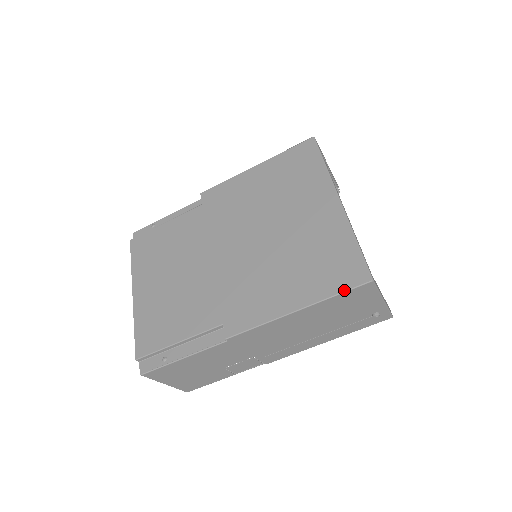
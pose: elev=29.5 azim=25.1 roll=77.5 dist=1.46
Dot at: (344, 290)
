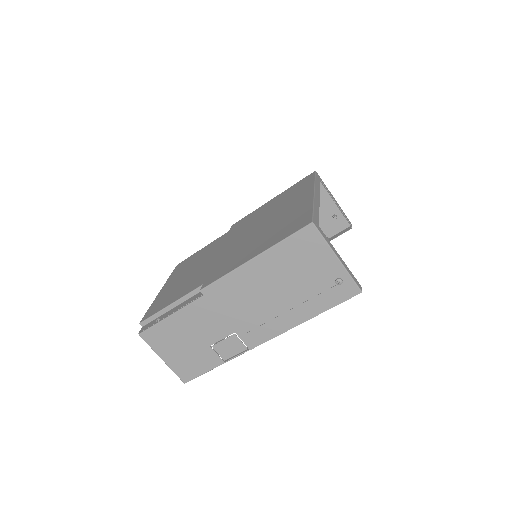
Dot at: (290, 234)
